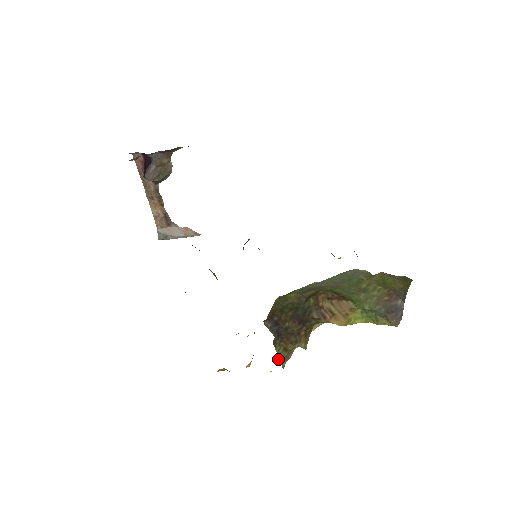
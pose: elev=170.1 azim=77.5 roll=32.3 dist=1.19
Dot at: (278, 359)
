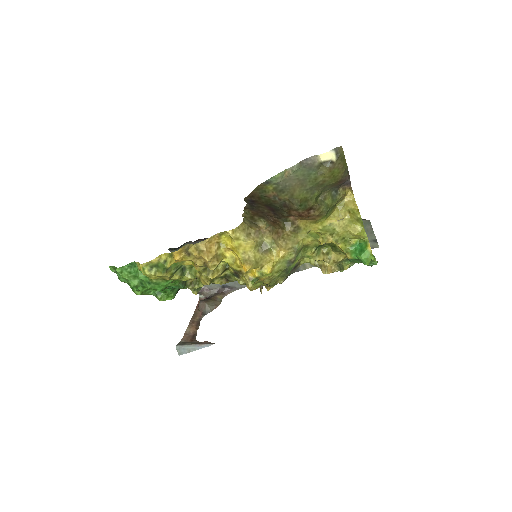
Dot at: occluded
